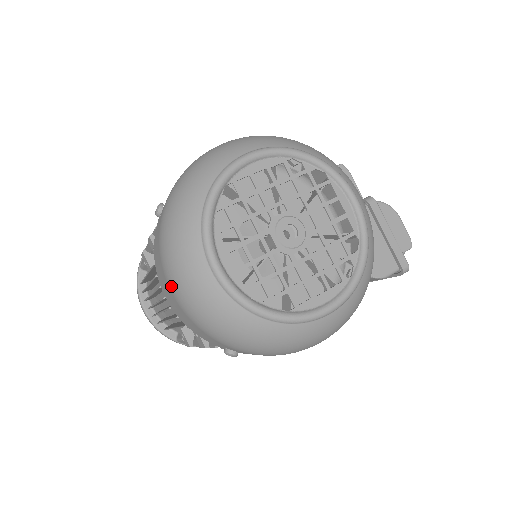
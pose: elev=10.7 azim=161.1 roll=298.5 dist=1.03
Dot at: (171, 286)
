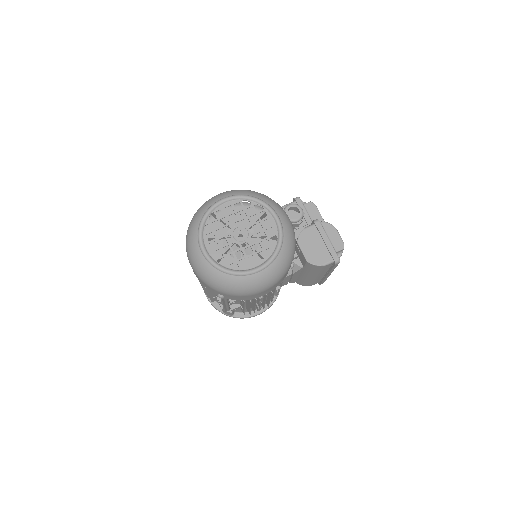
Dot at: (189, 260)
